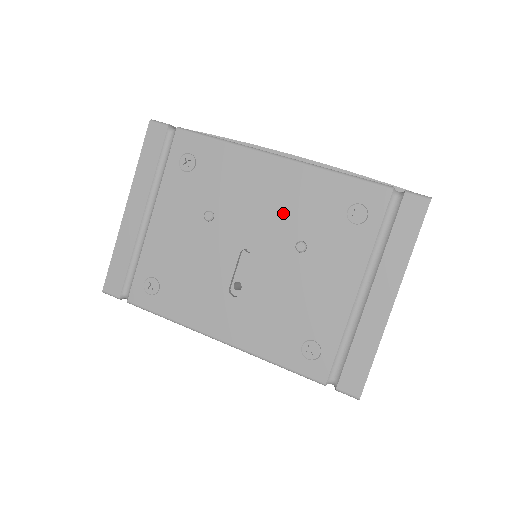
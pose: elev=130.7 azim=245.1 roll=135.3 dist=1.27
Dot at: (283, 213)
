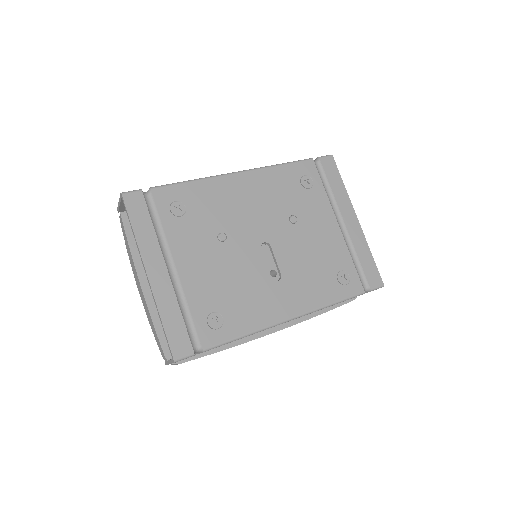
Dot at: (268, 205)
